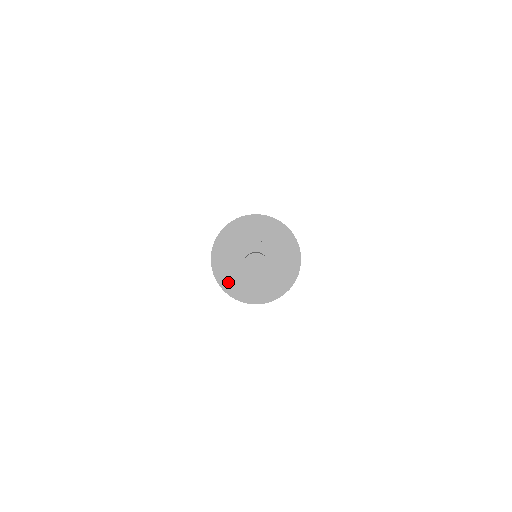
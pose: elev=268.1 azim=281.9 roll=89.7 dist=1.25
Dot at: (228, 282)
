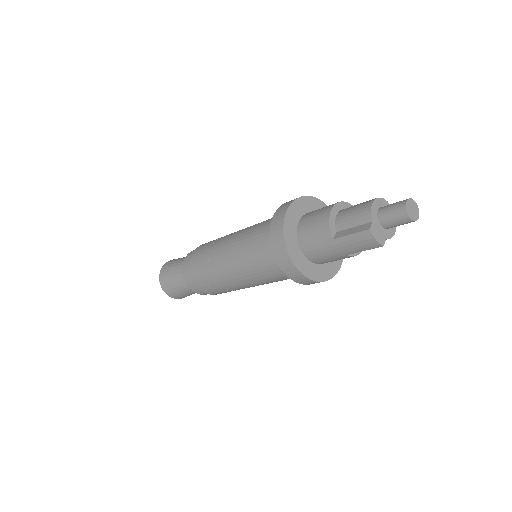
Dot at: (292, 243)
